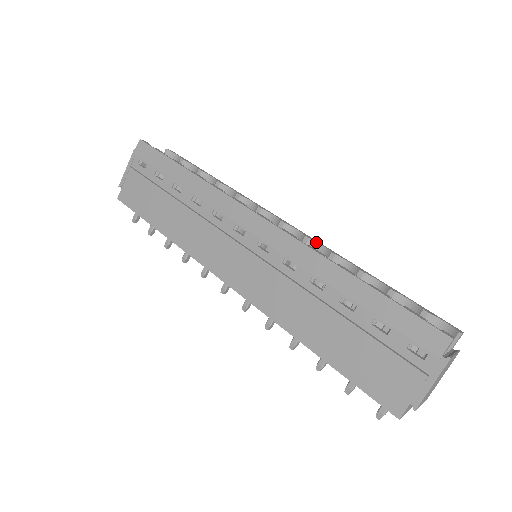
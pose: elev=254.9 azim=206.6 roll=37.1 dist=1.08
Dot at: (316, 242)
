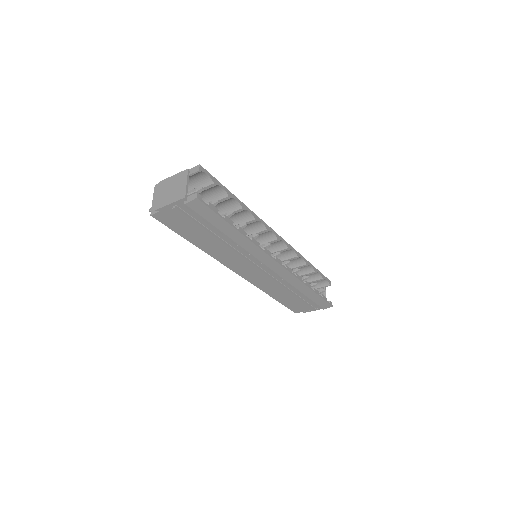
Dot at: (291, 249)
